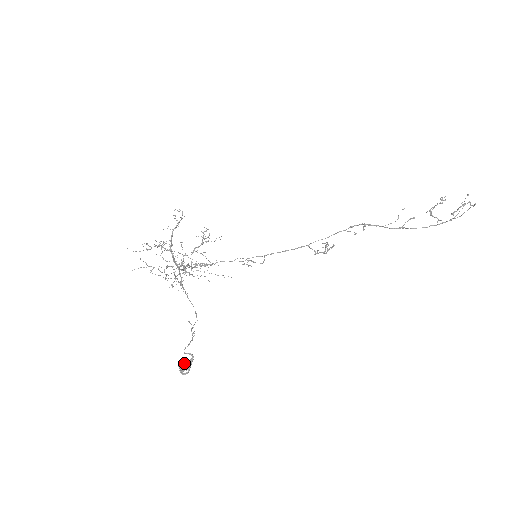
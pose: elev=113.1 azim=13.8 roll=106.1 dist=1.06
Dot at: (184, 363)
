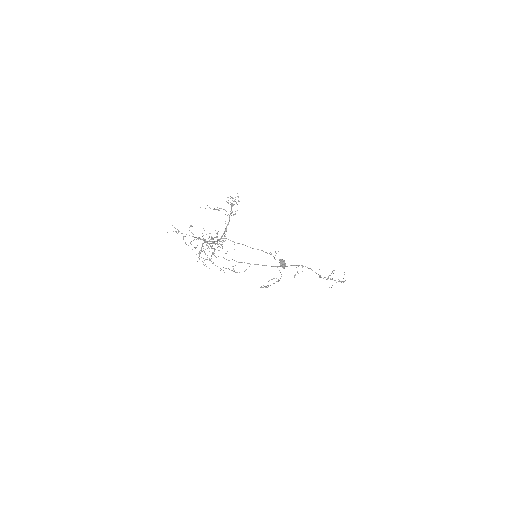
Dot at: occluded
